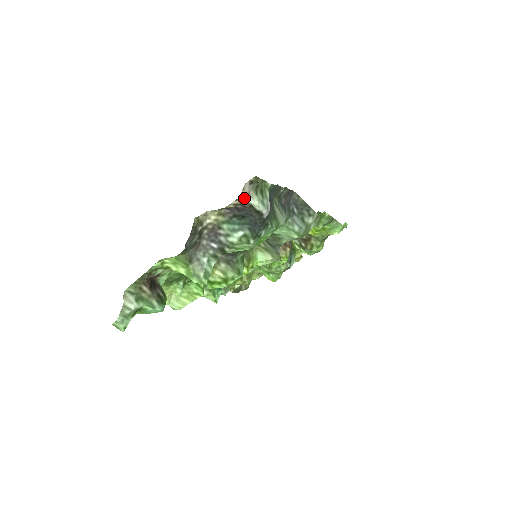
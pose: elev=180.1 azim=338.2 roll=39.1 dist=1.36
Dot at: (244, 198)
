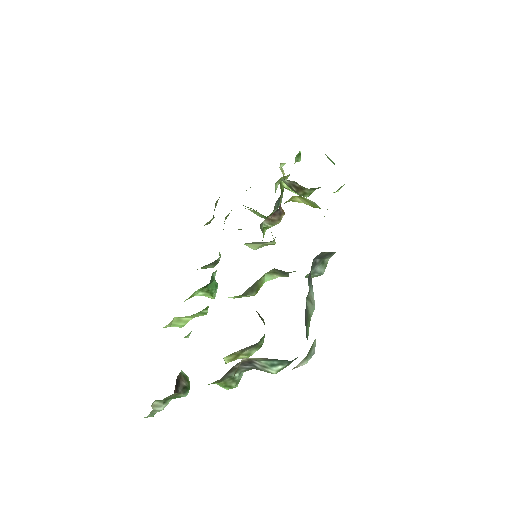
Dot at: (294, 368)
